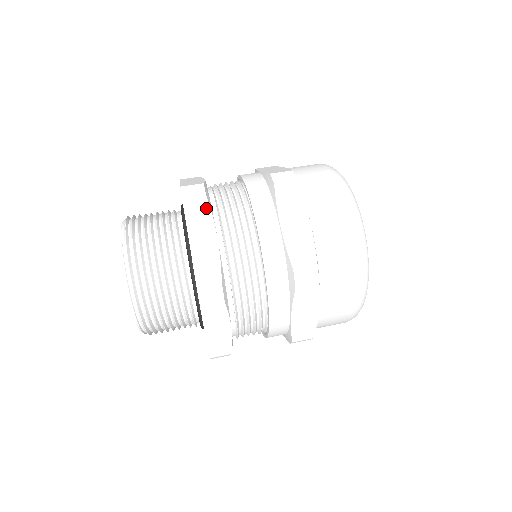
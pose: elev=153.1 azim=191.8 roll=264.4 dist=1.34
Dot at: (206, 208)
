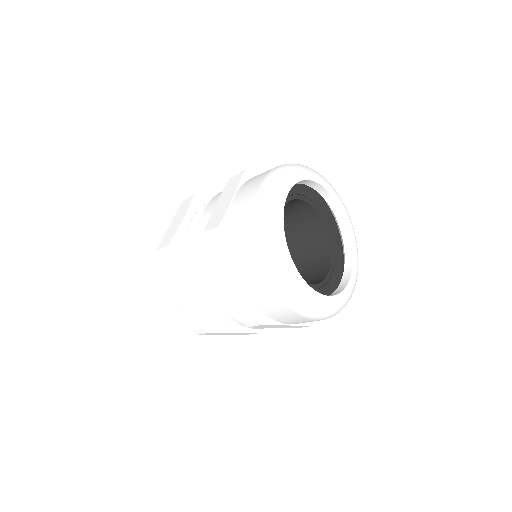
Dot at: (172, 271)
